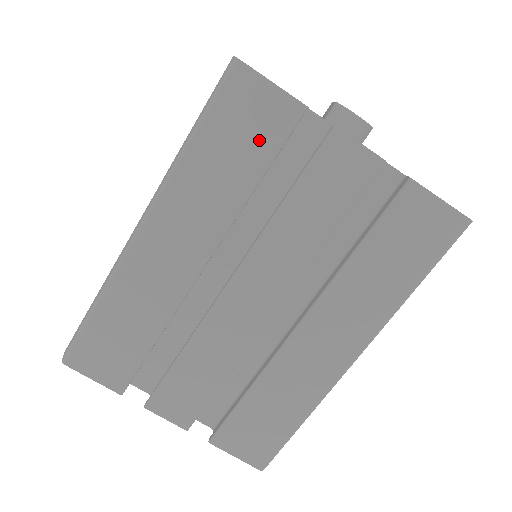
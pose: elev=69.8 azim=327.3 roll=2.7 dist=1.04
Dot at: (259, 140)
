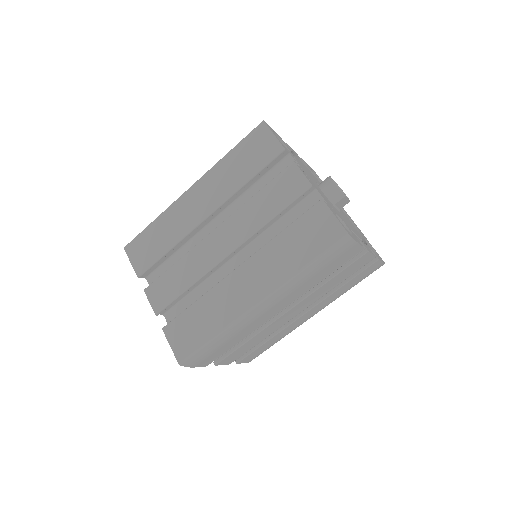
Dot at: (258, 159)
